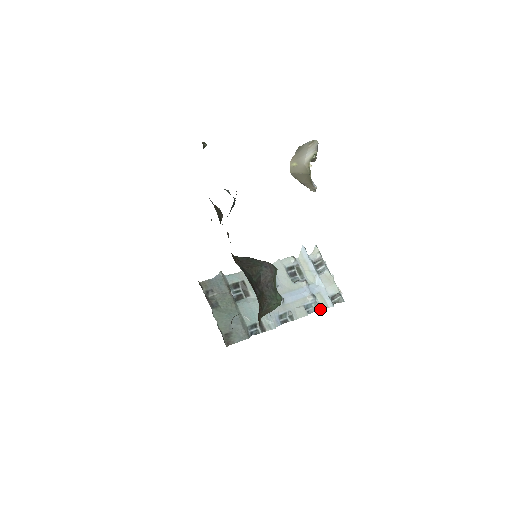
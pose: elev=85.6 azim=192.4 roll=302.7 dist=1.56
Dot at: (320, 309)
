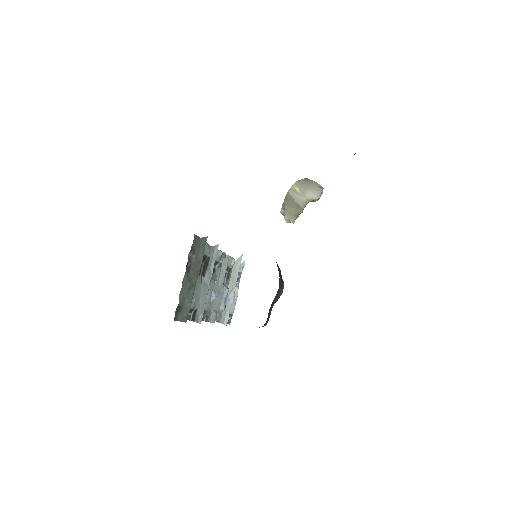
Dot at: (220, 321)
